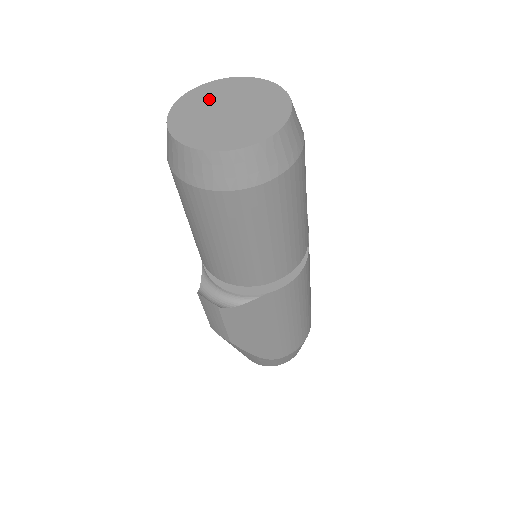
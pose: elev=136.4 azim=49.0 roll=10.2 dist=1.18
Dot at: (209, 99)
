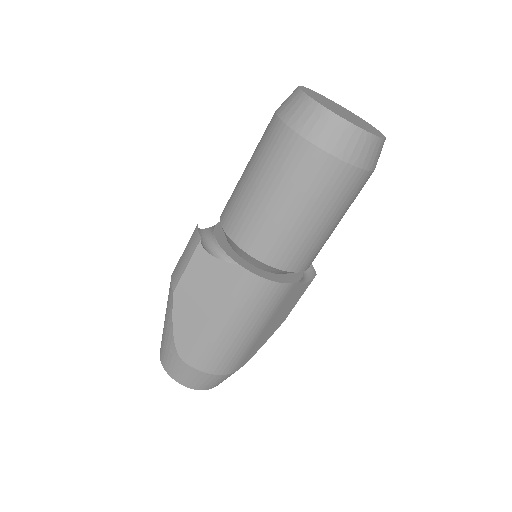
Dot at: (336, 105)
